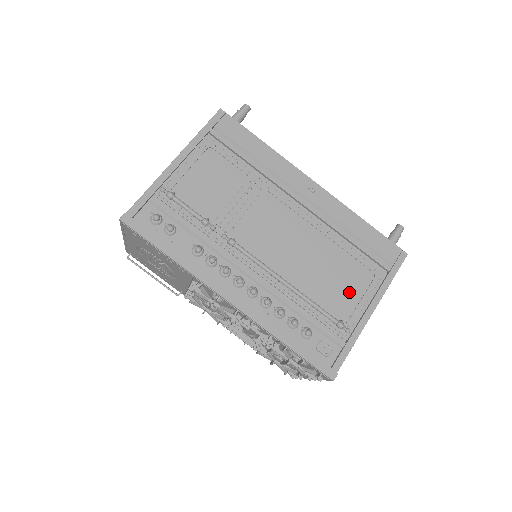
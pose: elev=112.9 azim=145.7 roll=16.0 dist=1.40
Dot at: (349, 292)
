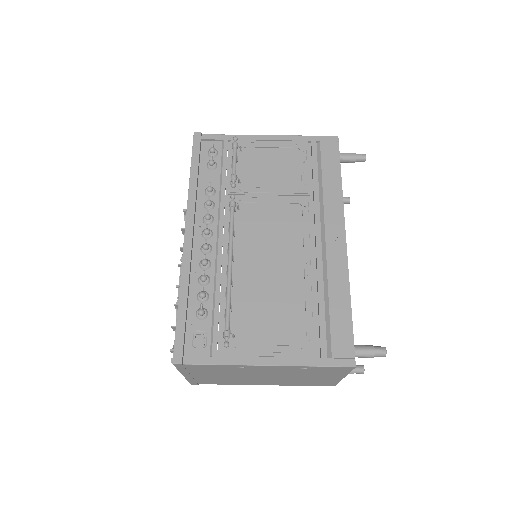
Dot at: (268, 329)
